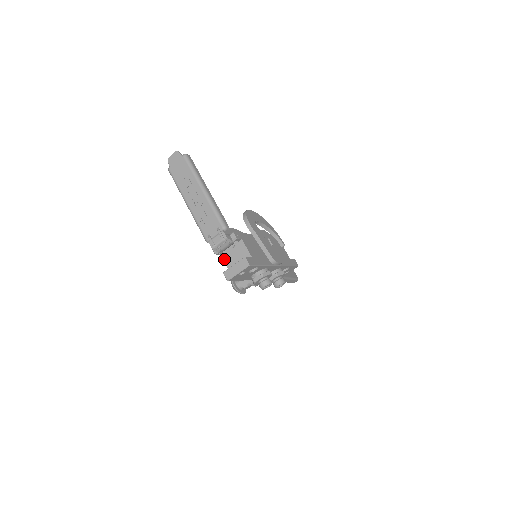
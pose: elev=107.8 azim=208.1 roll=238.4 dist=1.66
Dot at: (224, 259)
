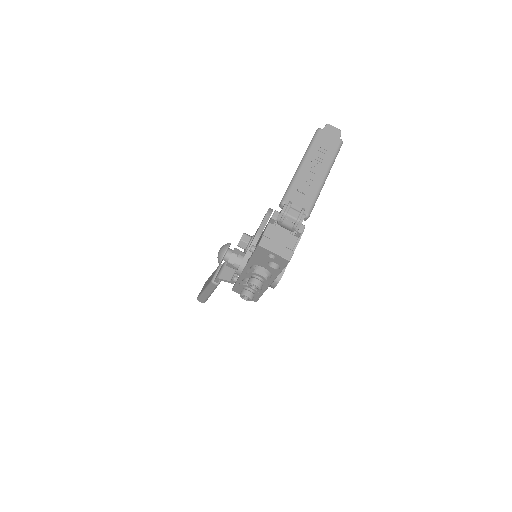
Dot at: (268, 228)
